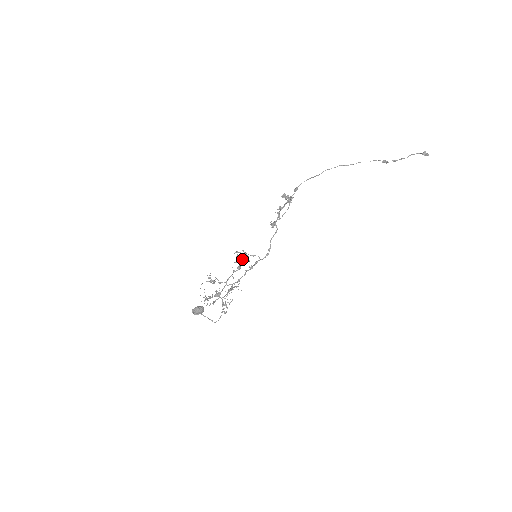
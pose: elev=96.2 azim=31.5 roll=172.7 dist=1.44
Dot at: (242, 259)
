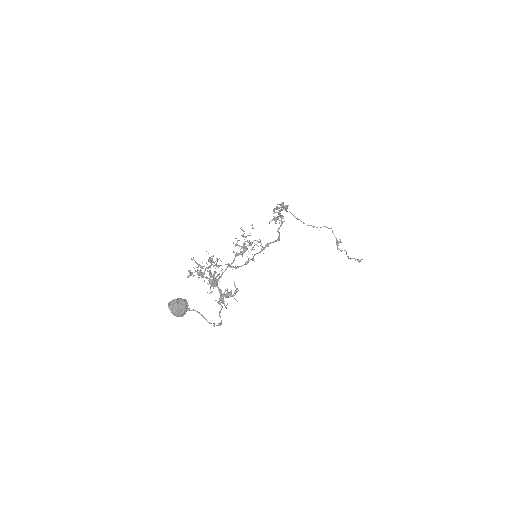
Dot at: (244, 246)
